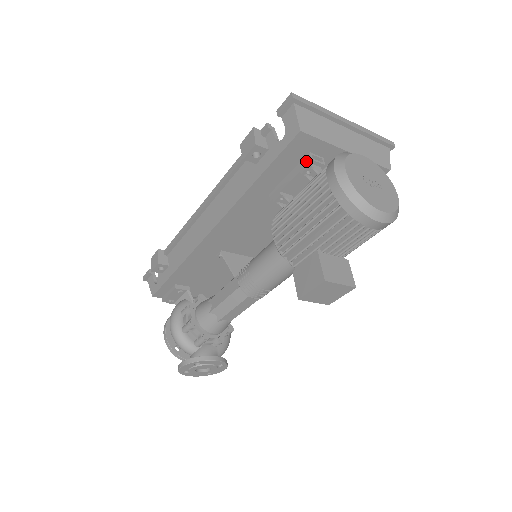
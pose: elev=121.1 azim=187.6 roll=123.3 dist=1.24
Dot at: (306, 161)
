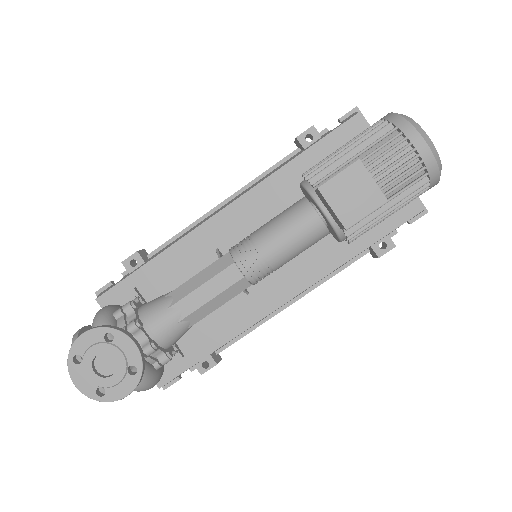
Dot at: occluded
